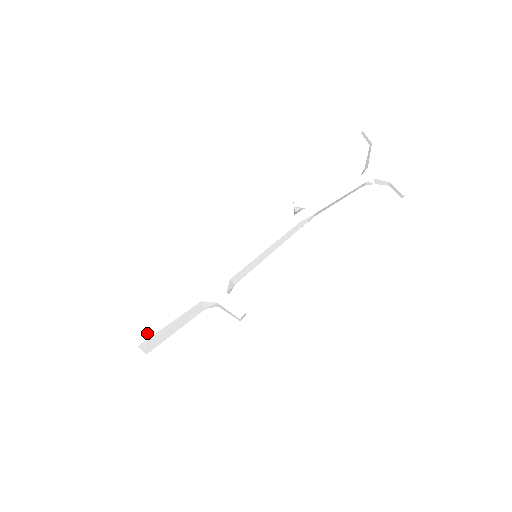
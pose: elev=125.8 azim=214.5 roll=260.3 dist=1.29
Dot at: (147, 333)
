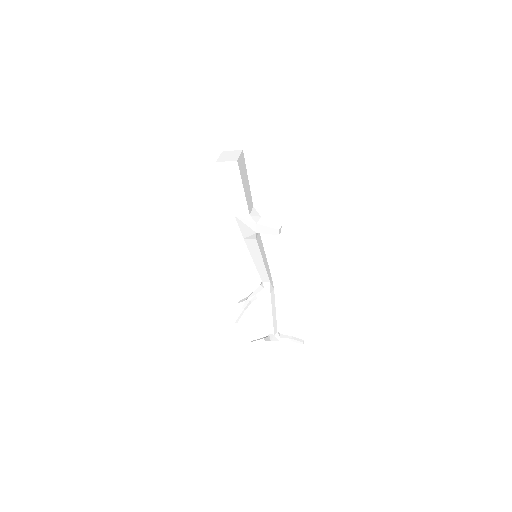
Dot at: occluded
